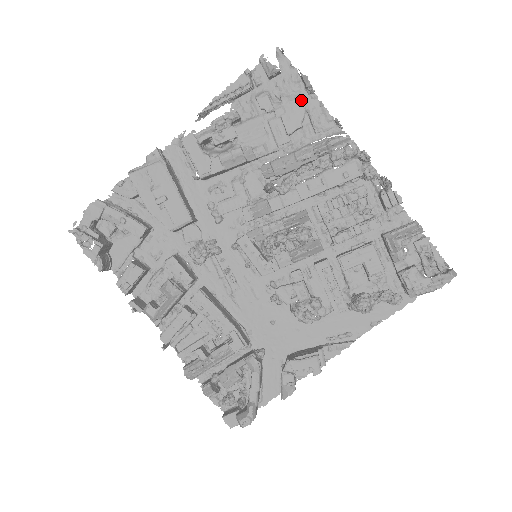
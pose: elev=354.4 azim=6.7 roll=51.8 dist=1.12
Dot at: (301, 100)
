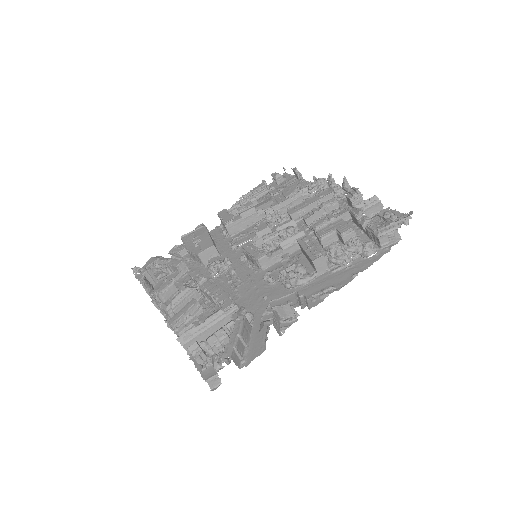
Dot at: (295, 183)
